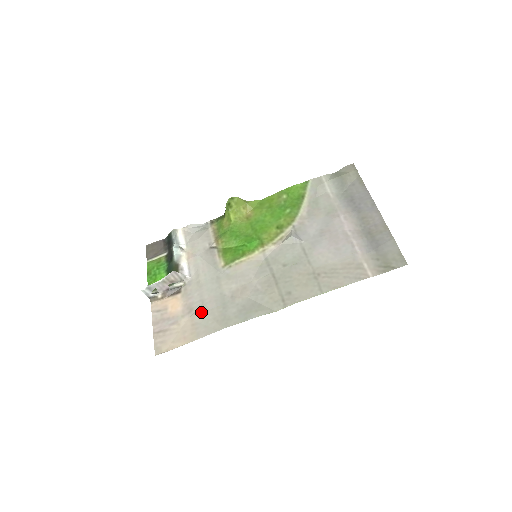
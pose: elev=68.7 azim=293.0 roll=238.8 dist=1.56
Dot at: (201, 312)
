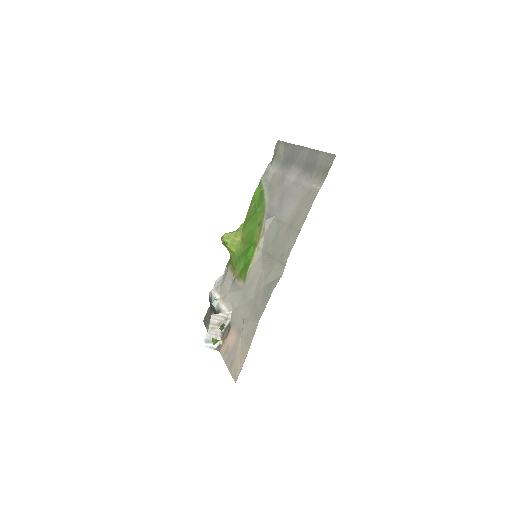
Dot at: (244, 325)
